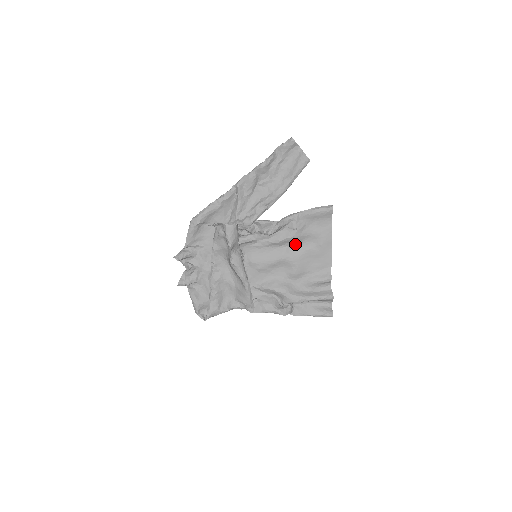
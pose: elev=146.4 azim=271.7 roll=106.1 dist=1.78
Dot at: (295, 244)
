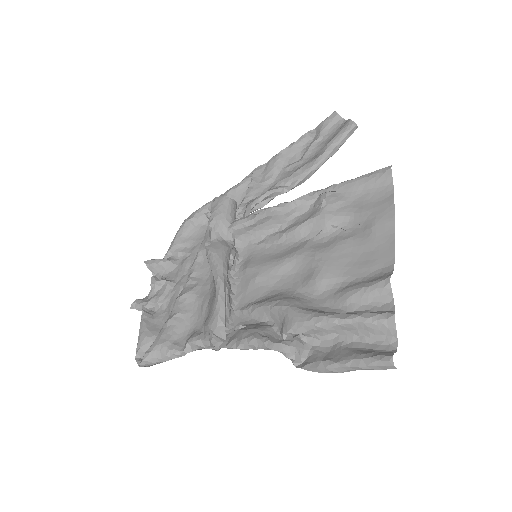
Dot at: (325, 234)
